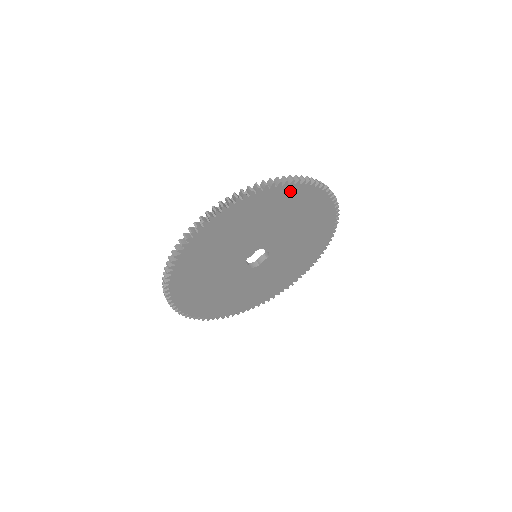
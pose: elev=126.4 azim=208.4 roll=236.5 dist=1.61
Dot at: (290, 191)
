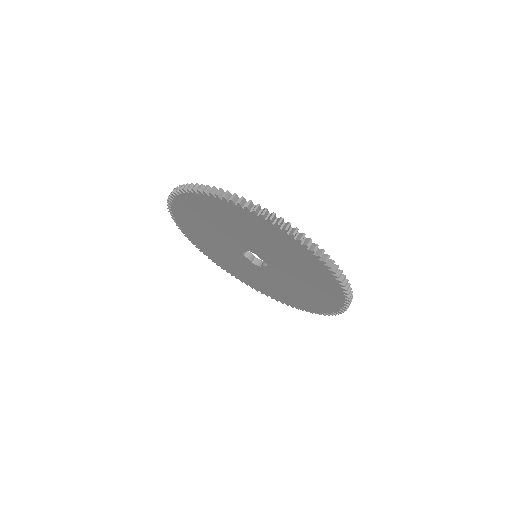
Dot at: (257, 219)
